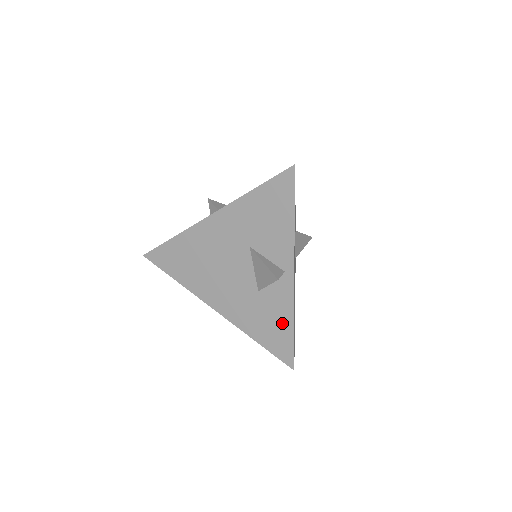
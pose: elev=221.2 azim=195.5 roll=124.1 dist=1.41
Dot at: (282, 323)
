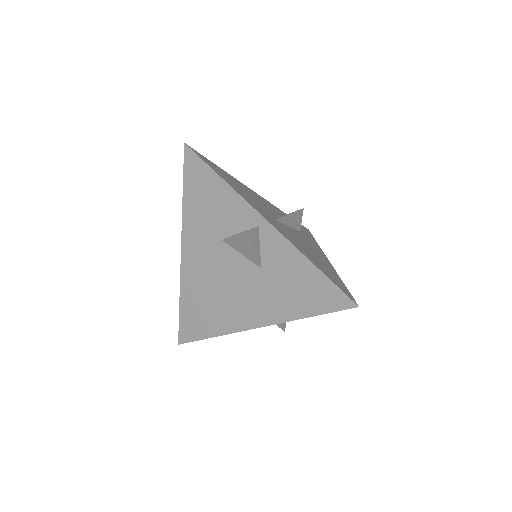
Dot at: (303, 273)
